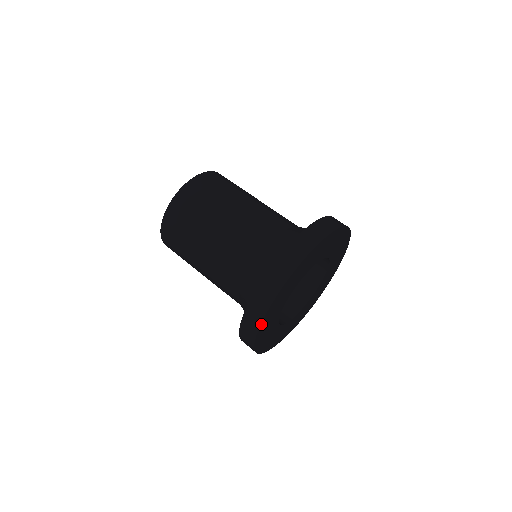
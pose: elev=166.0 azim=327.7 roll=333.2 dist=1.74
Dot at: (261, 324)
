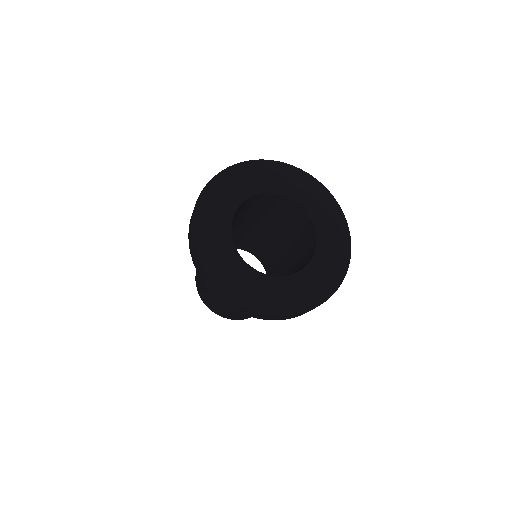
Dot at: (196, 249)
